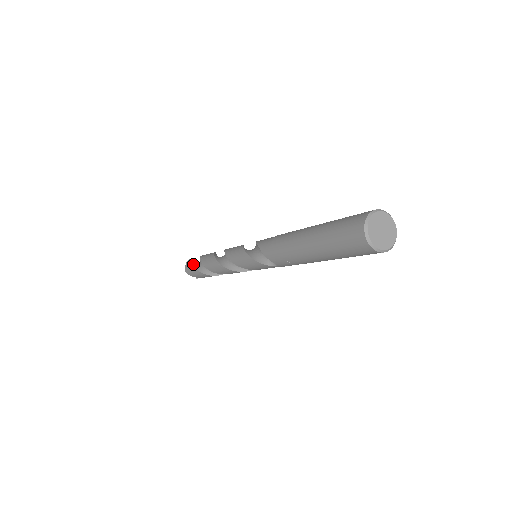
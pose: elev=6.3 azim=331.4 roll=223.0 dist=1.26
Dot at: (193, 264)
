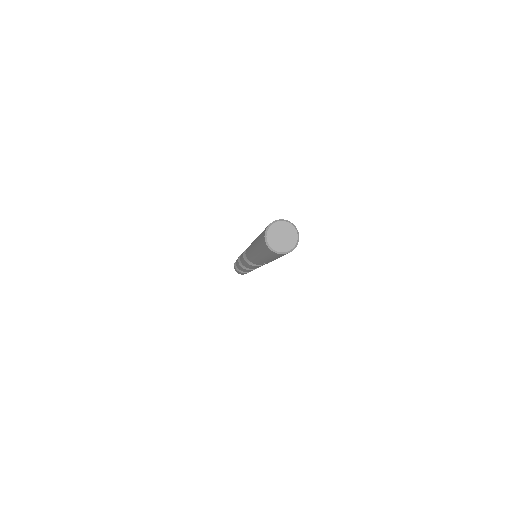
Dot at: (238, 271)
